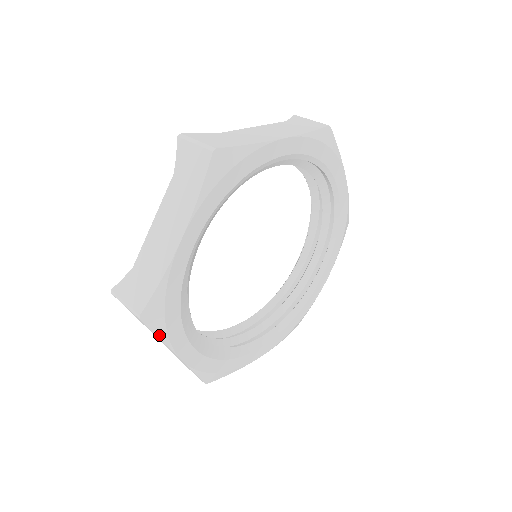
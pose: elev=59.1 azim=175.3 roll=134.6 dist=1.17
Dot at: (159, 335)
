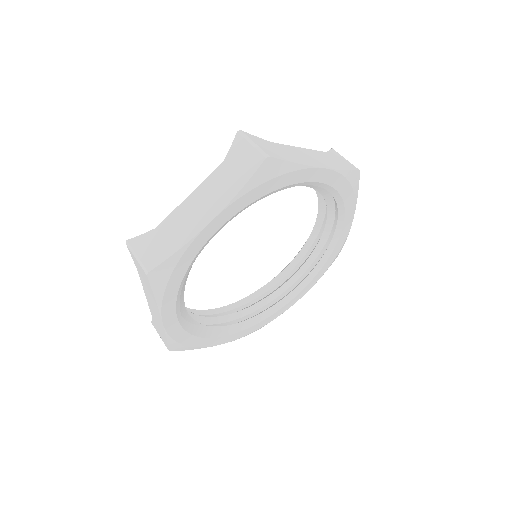
Dot at: (191, 349)
